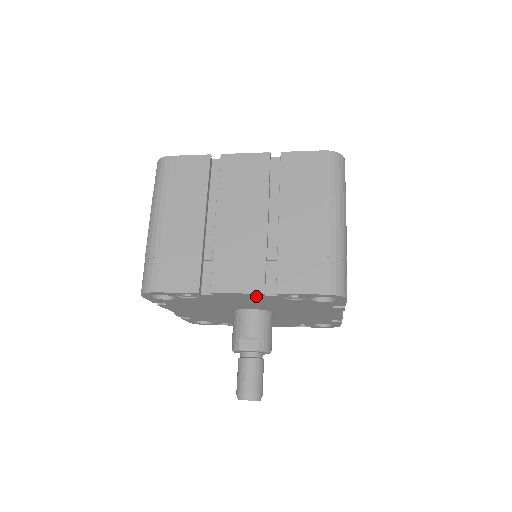
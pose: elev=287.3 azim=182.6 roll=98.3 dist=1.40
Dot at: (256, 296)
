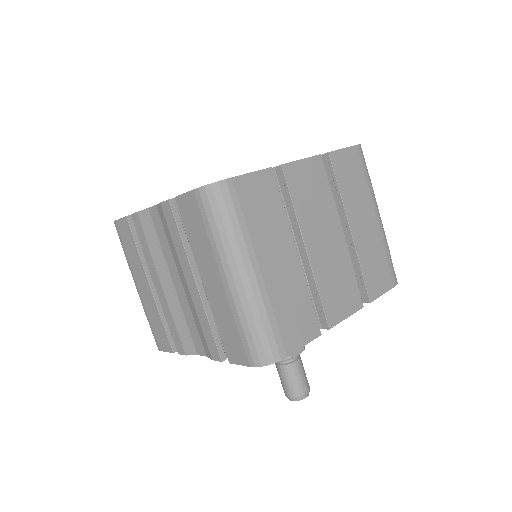
Dot at: occluded
